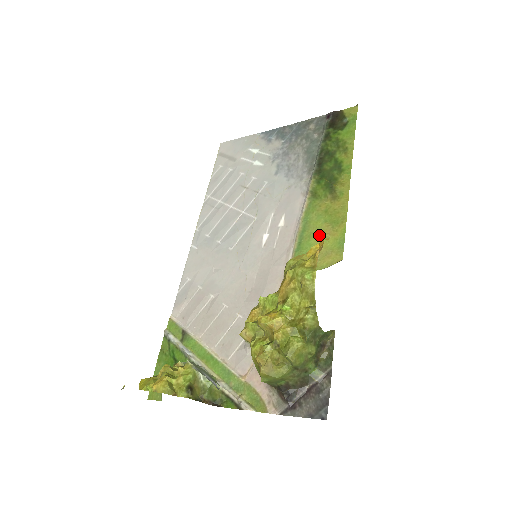
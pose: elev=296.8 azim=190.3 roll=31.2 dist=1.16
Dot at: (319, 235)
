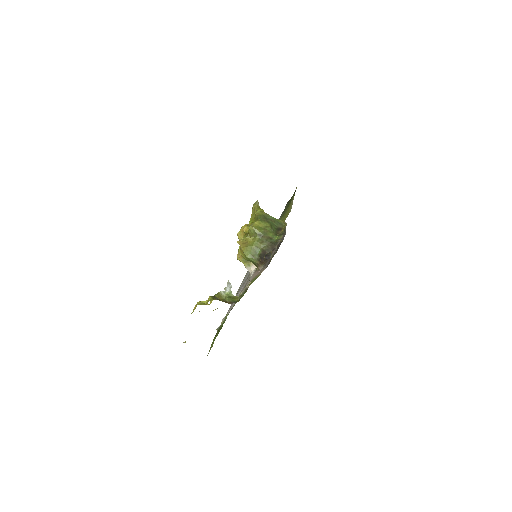
Dot at: occluded
